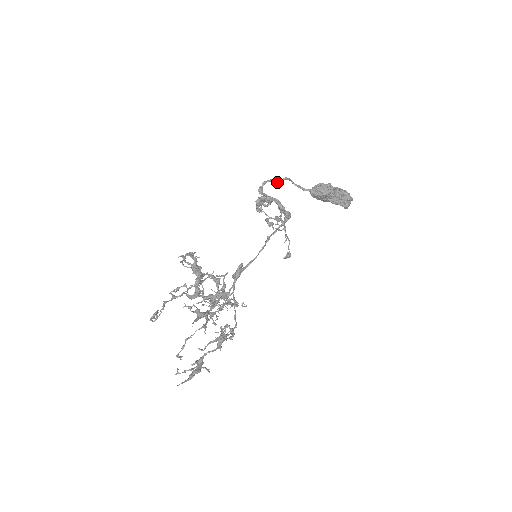
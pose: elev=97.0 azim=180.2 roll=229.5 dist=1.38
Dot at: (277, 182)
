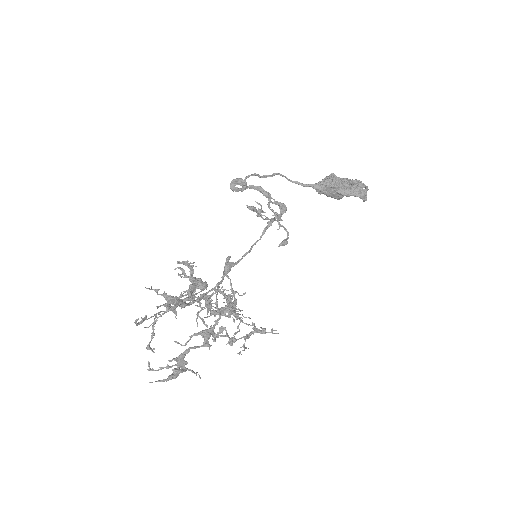
Dot at: (265, 177)
